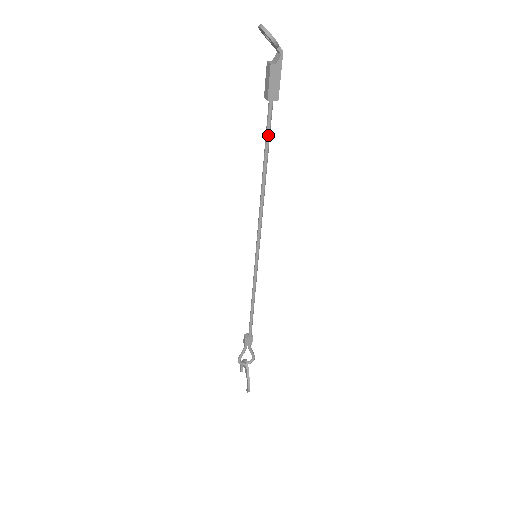
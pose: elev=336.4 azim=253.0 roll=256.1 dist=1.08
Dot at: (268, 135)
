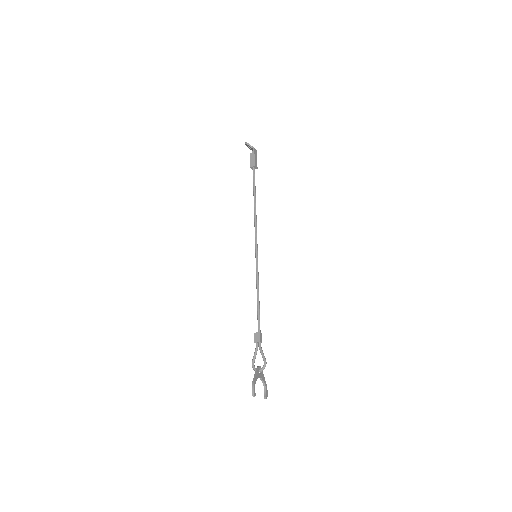
Dot at: (254, 183)
